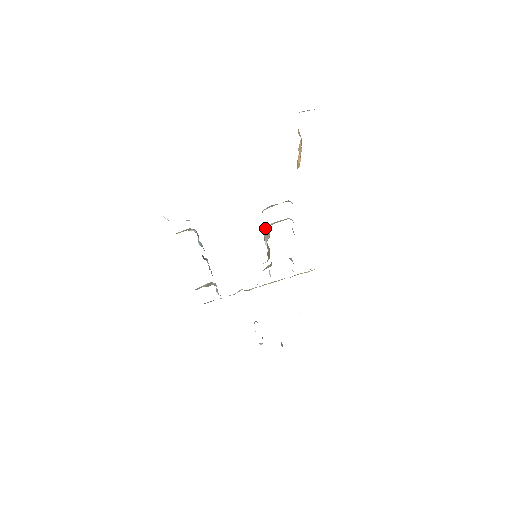
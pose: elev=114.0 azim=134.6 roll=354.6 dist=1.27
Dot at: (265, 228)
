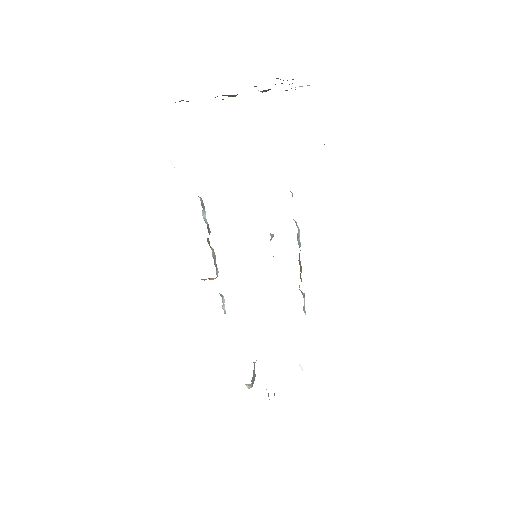
Dot at: occluded
